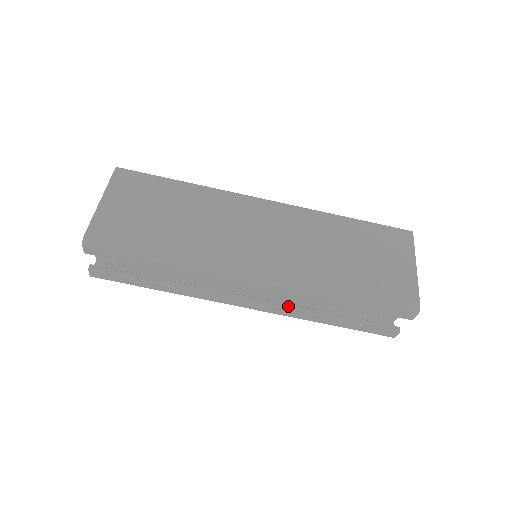
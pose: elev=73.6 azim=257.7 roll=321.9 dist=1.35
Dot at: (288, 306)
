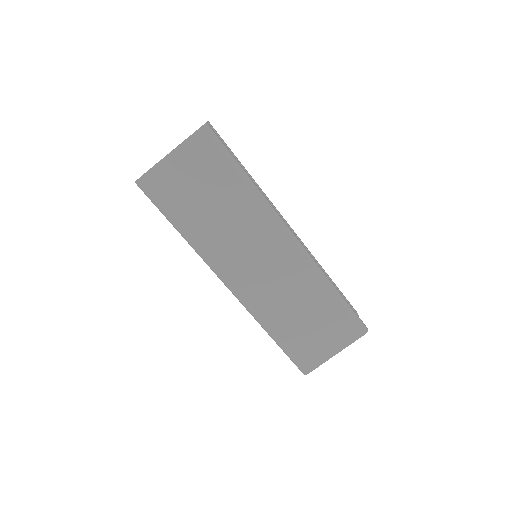
Dot at: occluded
